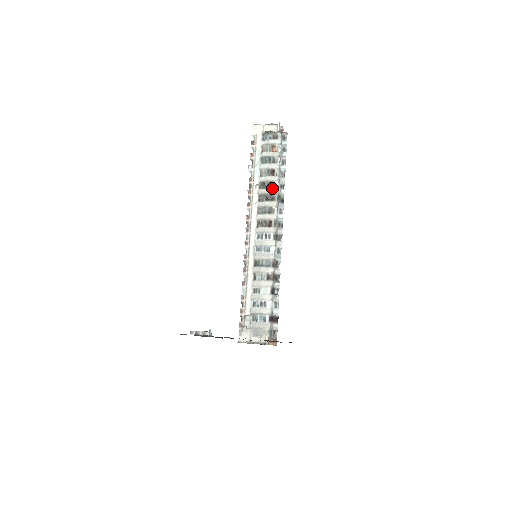
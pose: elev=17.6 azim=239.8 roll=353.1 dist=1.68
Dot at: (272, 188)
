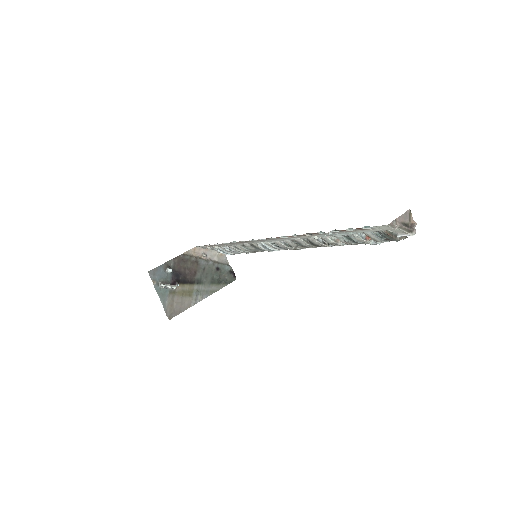
Dot at: occluded
